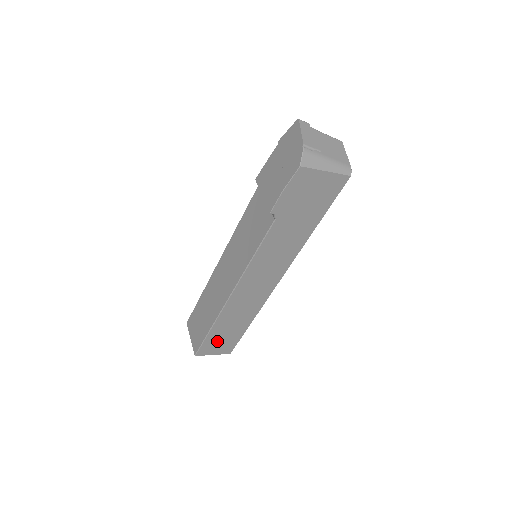
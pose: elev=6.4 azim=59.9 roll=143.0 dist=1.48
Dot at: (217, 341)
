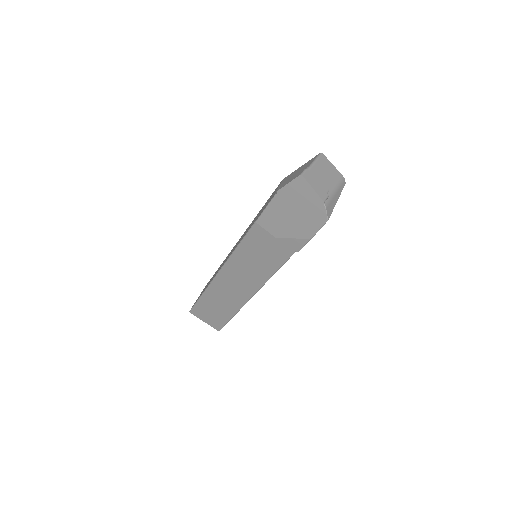
Dot at: occluded
